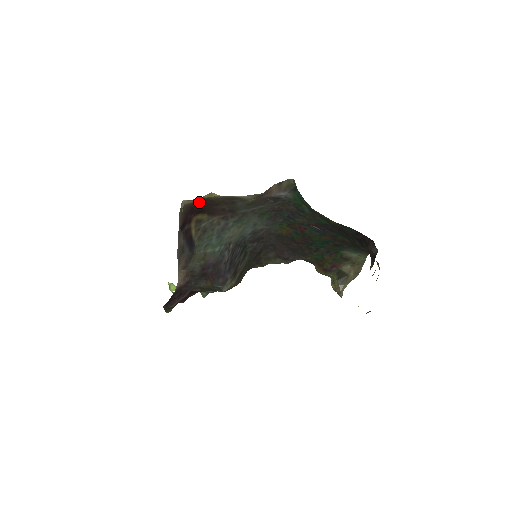
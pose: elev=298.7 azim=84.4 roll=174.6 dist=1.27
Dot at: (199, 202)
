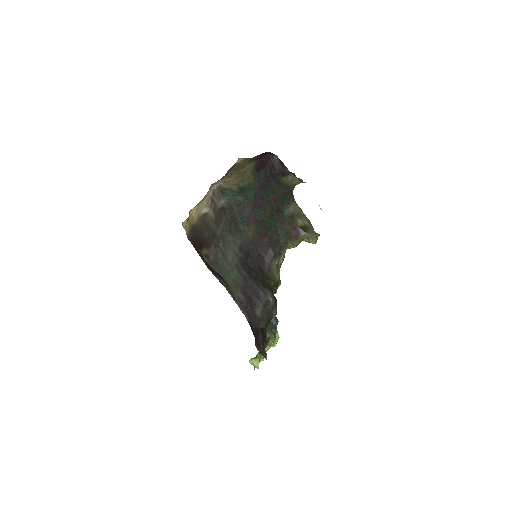
Dot at: (193, 234)
